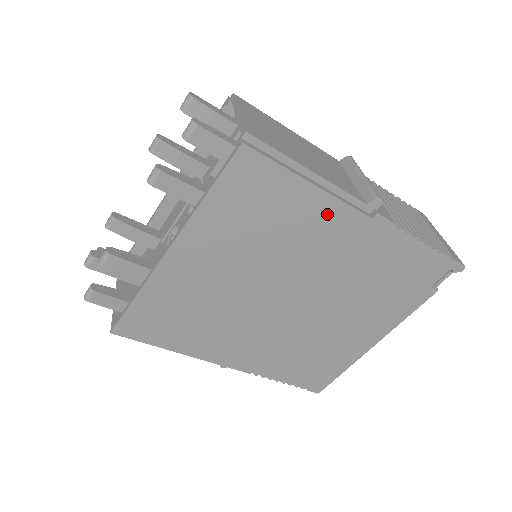
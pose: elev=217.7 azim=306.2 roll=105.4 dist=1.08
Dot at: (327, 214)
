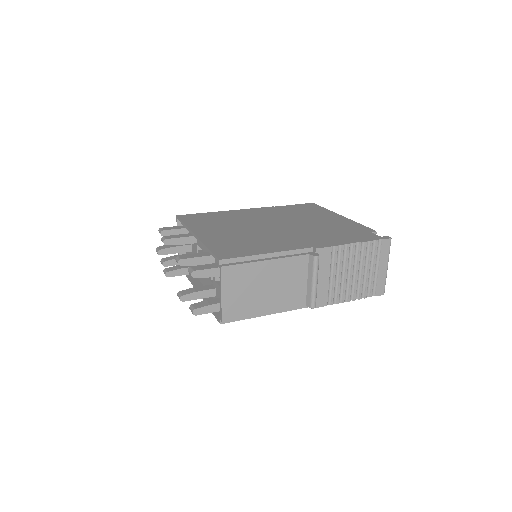
Dot at: occluded
